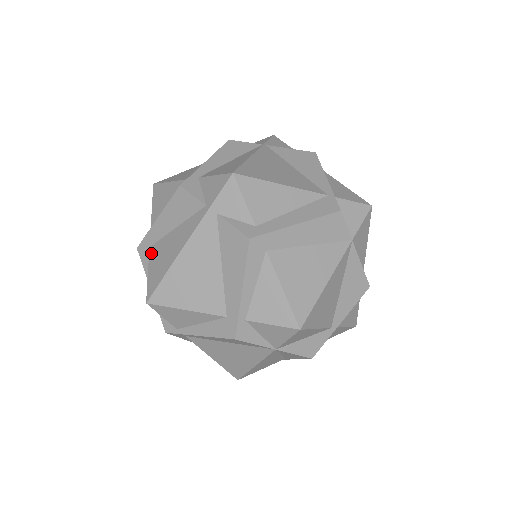
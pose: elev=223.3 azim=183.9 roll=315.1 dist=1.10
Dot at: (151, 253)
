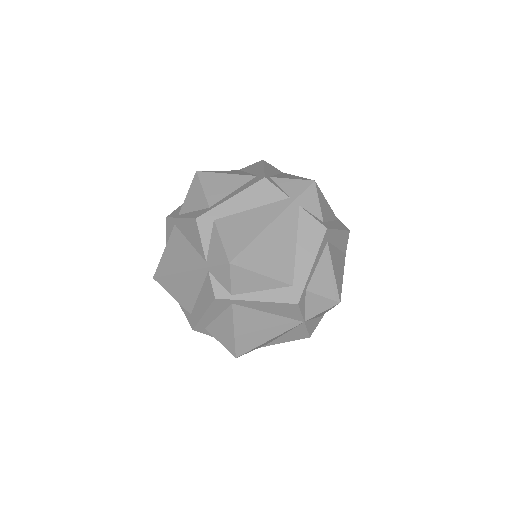
Dot at: (220, 225)
